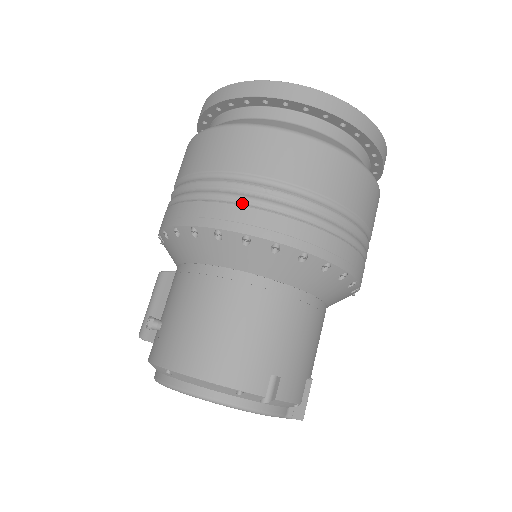
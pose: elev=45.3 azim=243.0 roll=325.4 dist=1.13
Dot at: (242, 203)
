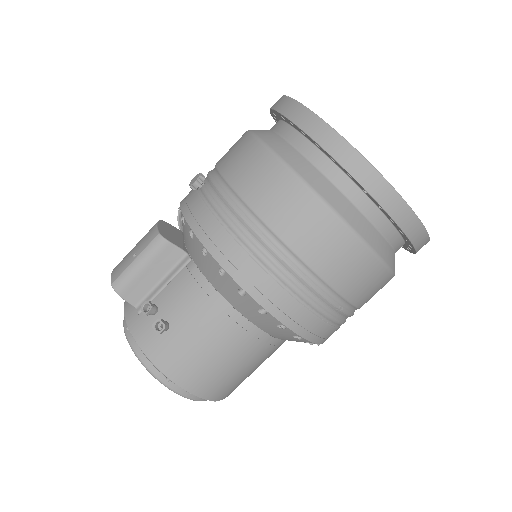
Dot at: (316, 313)
